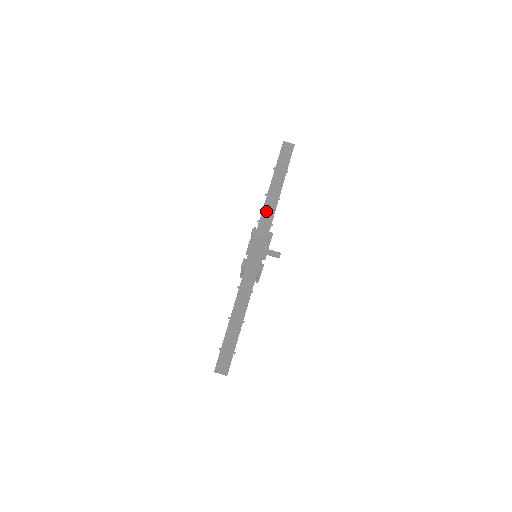
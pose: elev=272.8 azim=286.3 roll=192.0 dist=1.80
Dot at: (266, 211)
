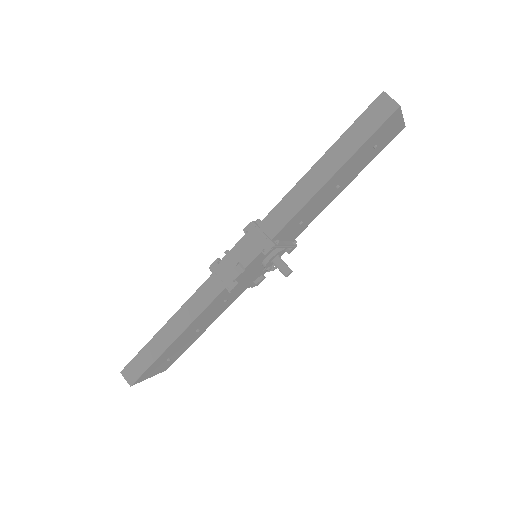
Dot at: (285, 204)
